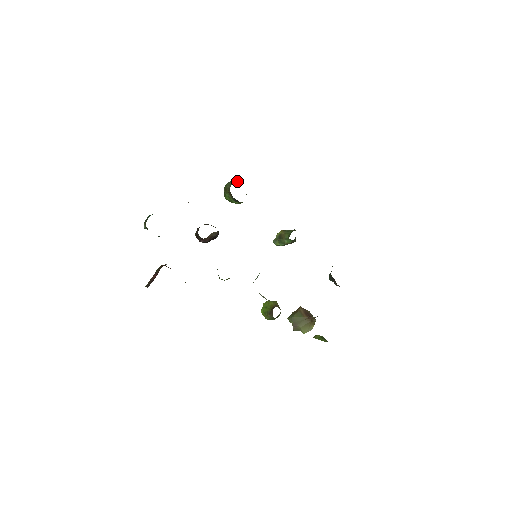
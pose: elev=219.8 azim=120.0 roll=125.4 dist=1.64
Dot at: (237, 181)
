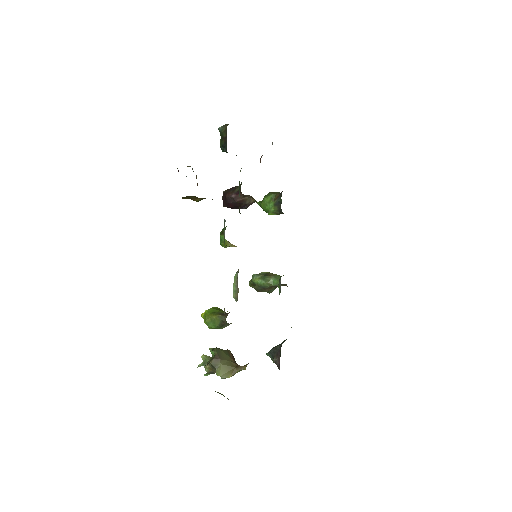
Dot at: occluded
